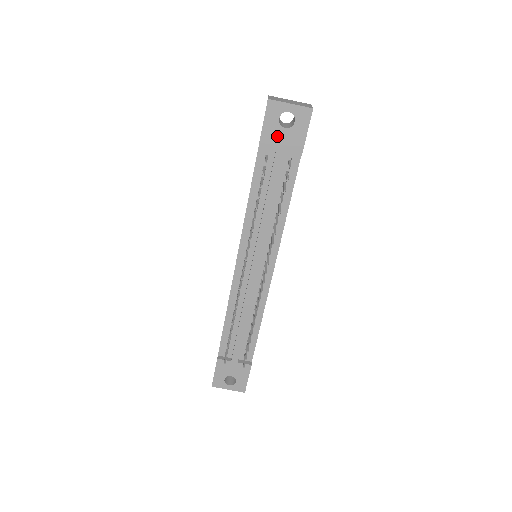
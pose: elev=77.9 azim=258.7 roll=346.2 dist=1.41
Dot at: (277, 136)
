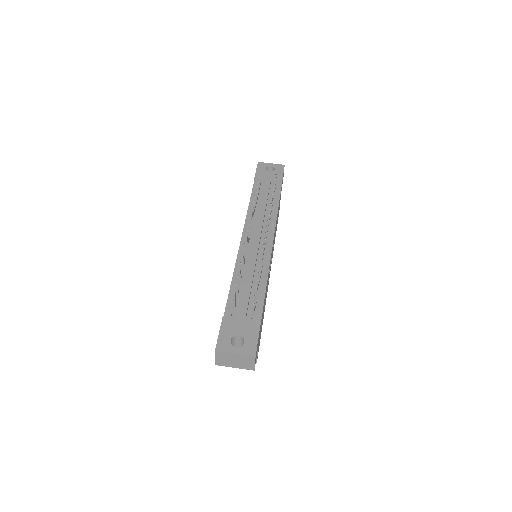
Dot at: (265, 174)
